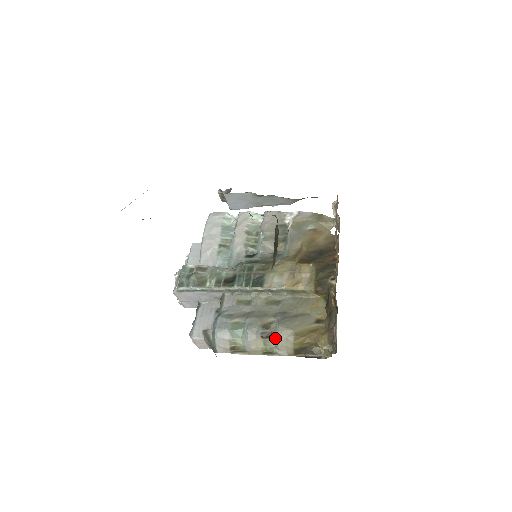
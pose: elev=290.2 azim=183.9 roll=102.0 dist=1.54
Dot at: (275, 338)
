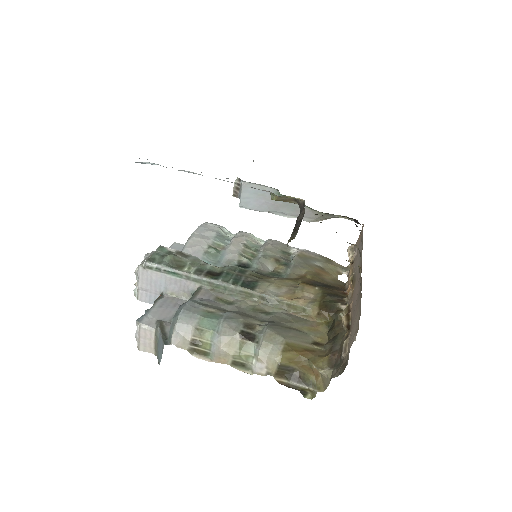
Dot at: (258, 342)
